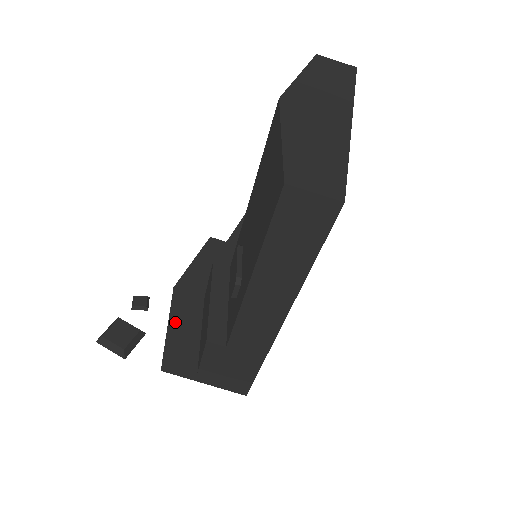
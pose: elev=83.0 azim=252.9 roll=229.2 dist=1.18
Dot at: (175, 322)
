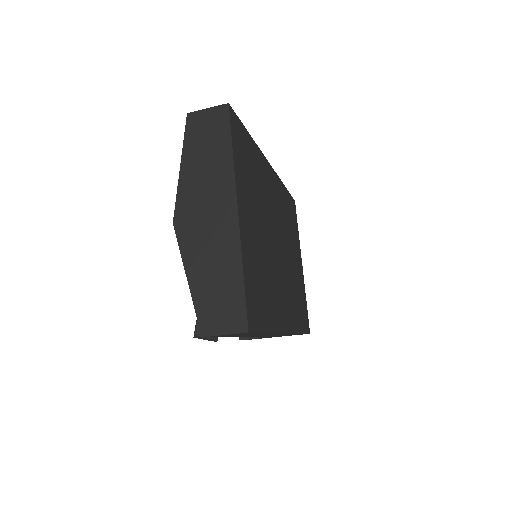
Dot at: occluded
